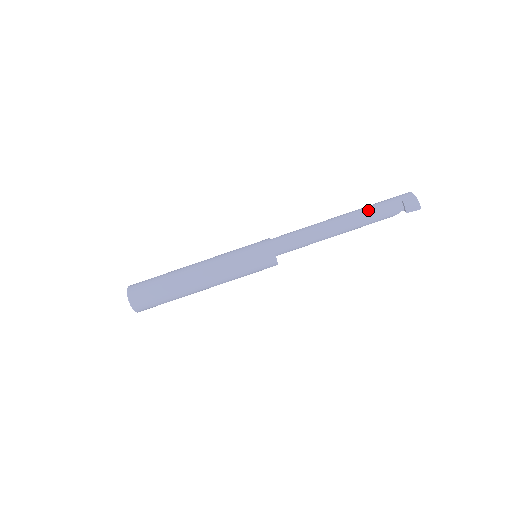
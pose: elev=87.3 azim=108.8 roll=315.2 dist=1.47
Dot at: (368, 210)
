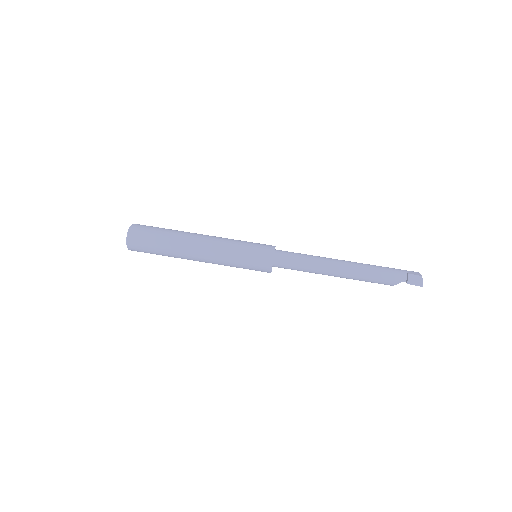
Dot at: (373, 266)
